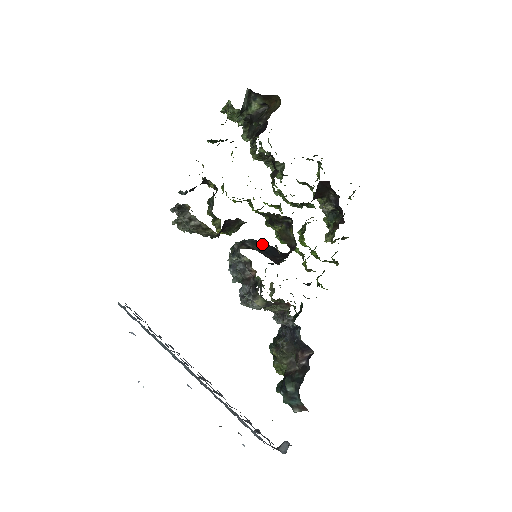
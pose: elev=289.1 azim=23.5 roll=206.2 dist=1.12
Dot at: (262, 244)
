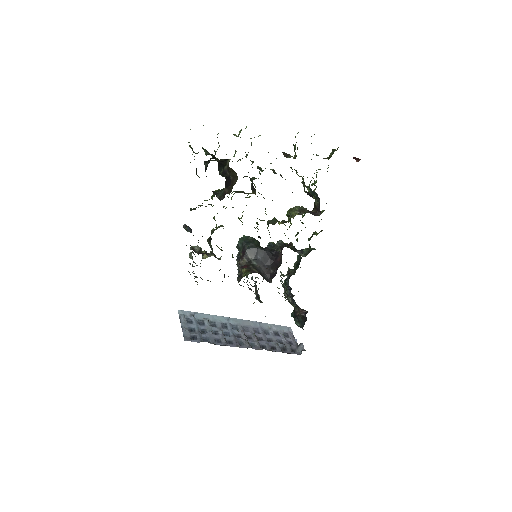
Dot at: (258, 251)
